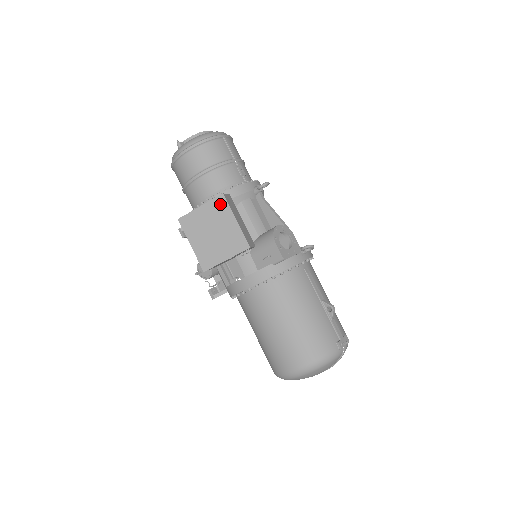
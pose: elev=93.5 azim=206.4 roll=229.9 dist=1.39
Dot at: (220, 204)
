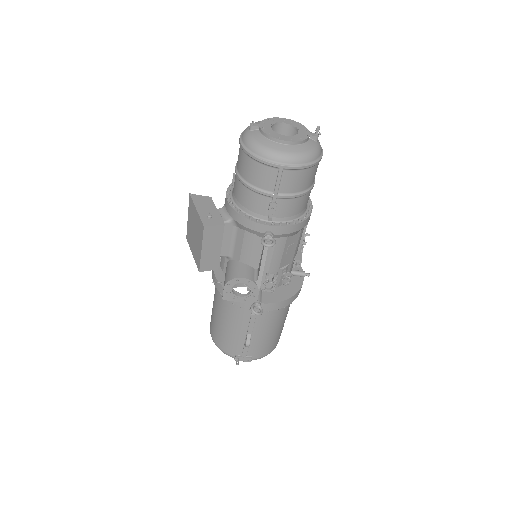
Dot at: (201, 228)
